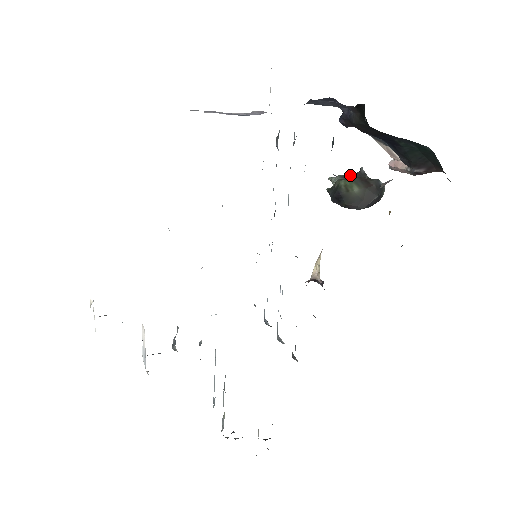
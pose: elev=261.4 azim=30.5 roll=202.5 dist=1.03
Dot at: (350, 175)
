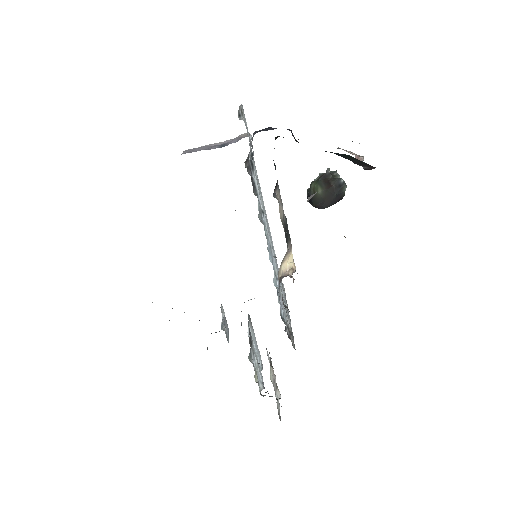
Dot at: (320, 176)
